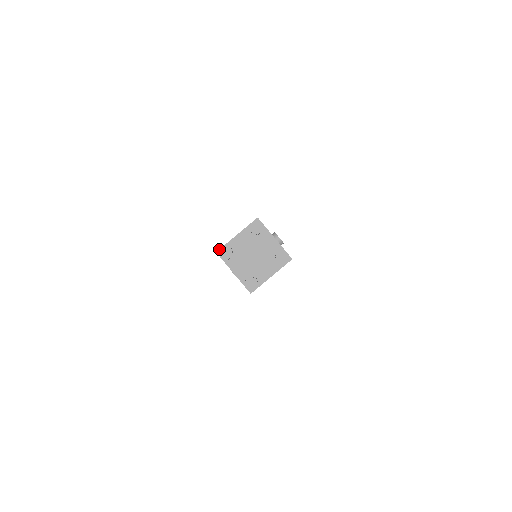
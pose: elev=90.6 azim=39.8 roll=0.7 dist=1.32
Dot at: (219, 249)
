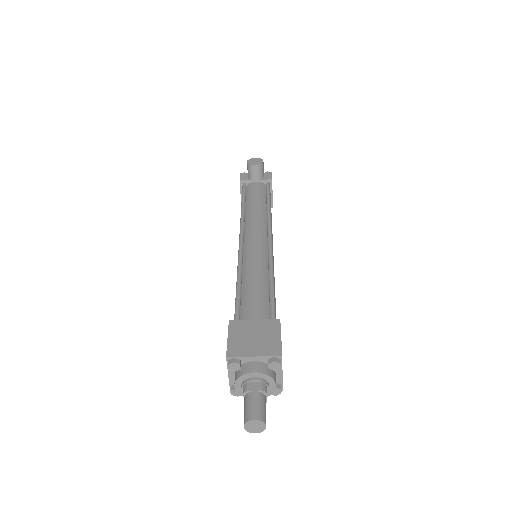
Dot at: occluded
